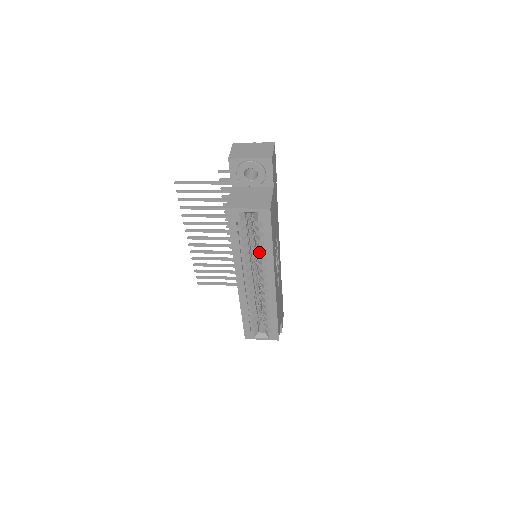
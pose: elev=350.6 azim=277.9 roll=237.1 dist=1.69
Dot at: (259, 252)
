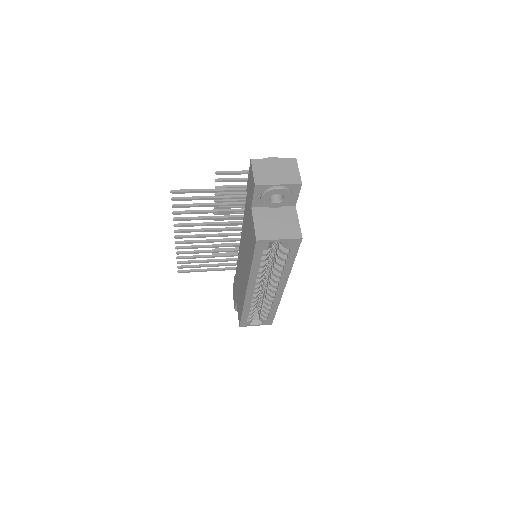
Dot at: (276, 268)
